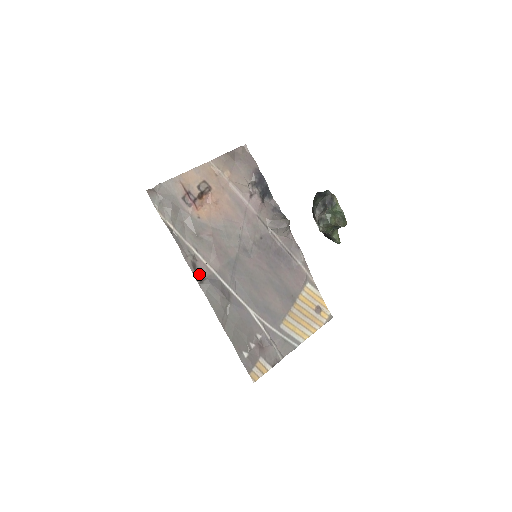
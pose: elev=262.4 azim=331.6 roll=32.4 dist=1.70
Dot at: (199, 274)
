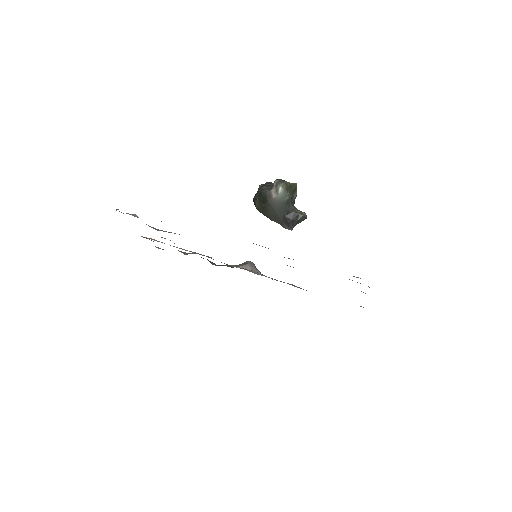
Dot at: occluded
